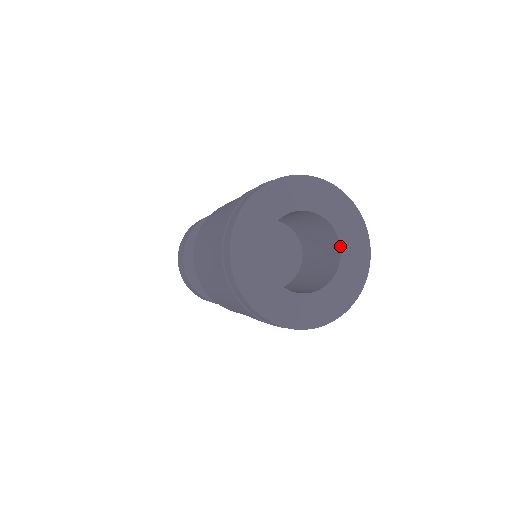
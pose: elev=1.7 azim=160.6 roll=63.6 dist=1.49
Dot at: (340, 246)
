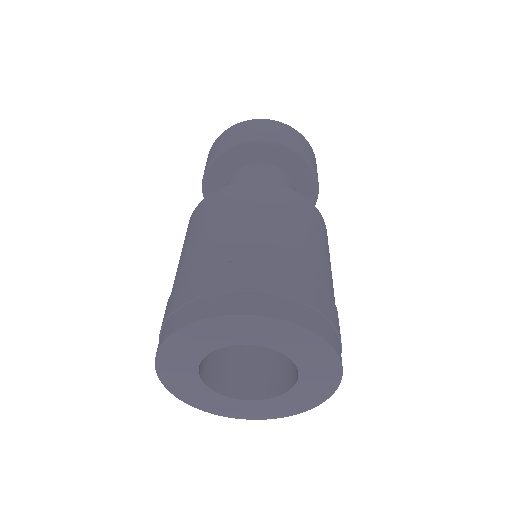
Dot at: (297, 380)
